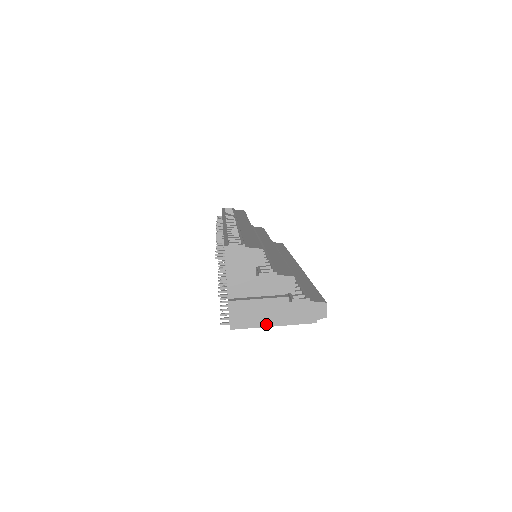
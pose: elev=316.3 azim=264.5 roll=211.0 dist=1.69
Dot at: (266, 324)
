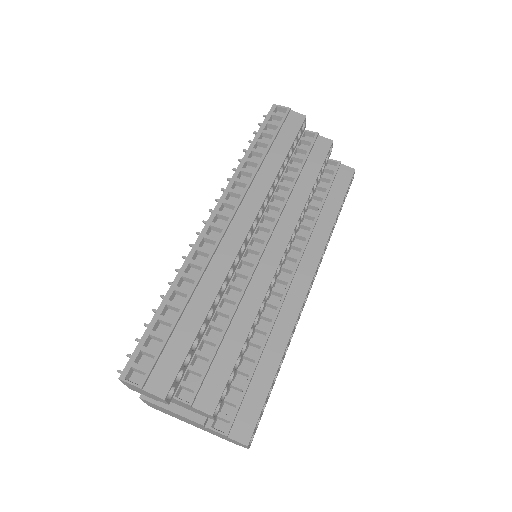
Dot at: (184, 421)
